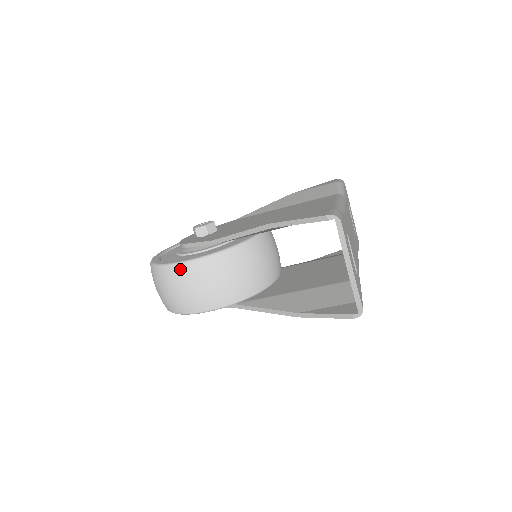
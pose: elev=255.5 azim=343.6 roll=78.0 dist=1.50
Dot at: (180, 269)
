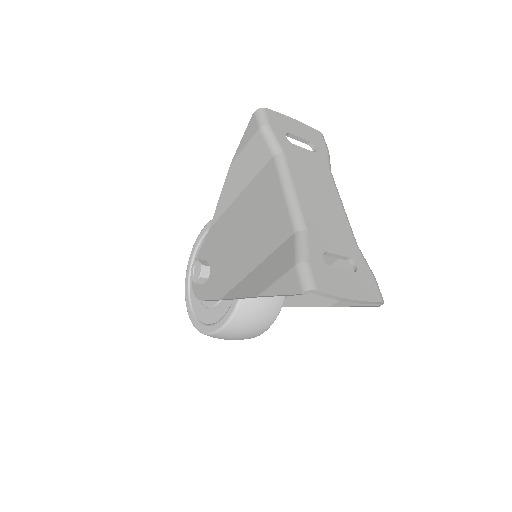
Dot at: (220, 335)
